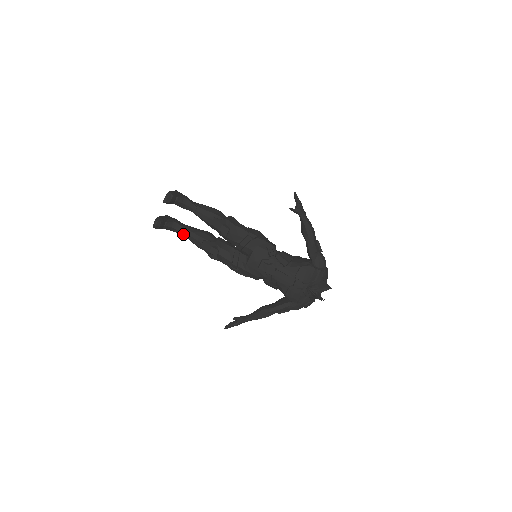
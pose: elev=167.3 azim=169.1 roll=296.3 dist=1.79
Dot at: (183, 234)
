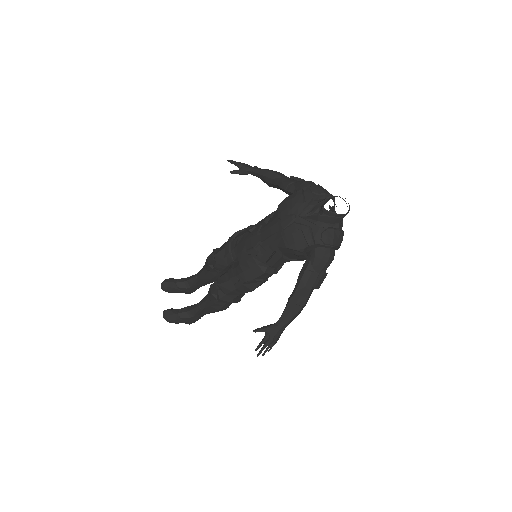
Dot at: (198, 309)
